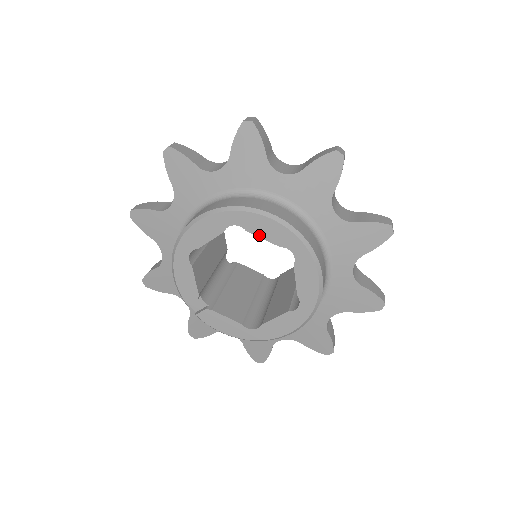
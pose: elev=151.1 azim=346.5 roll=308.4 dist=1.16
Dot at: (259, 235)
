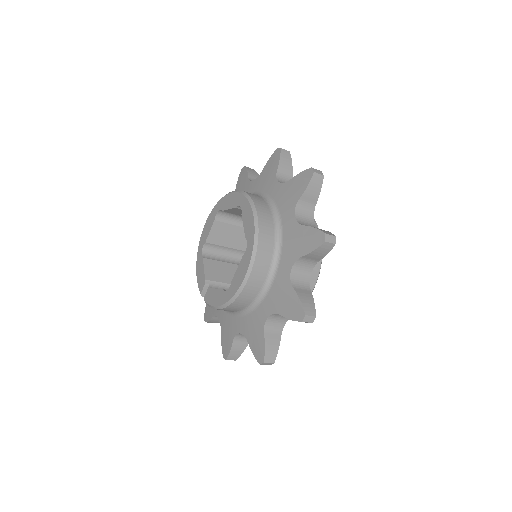
Dot at: (227, 208)
